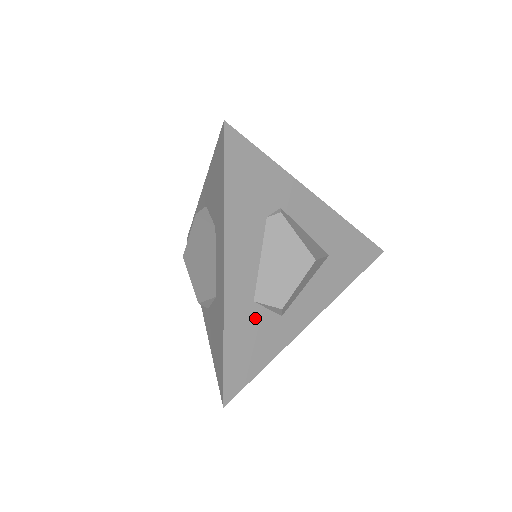
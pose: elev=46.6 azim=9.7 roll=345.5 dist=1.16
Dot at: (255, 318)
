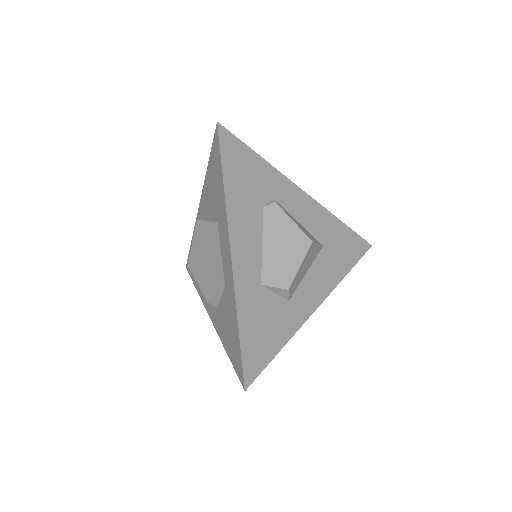
Dot at: (264, 301)
